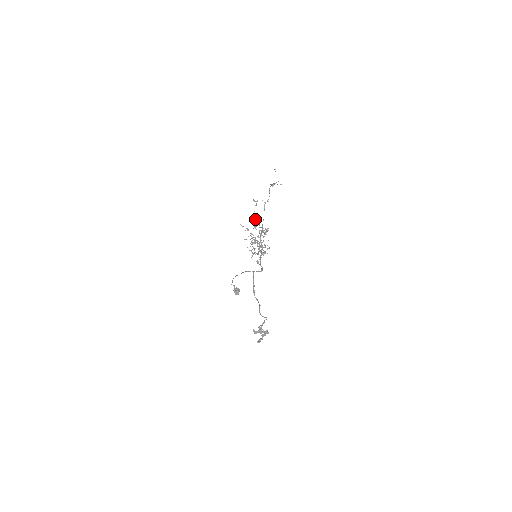
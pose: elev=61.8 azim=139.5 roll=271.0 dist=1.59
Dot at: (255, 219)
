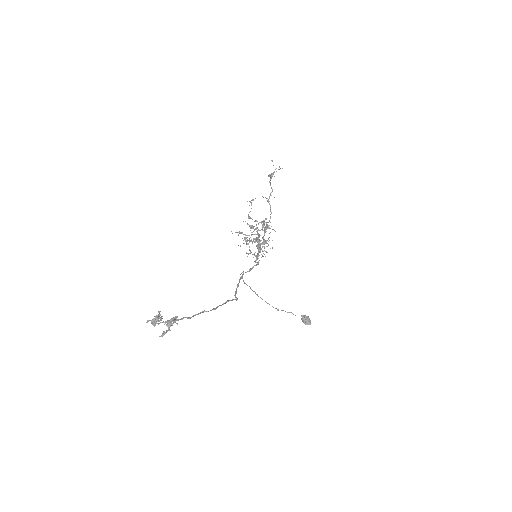
Dot at: (250, 218)
